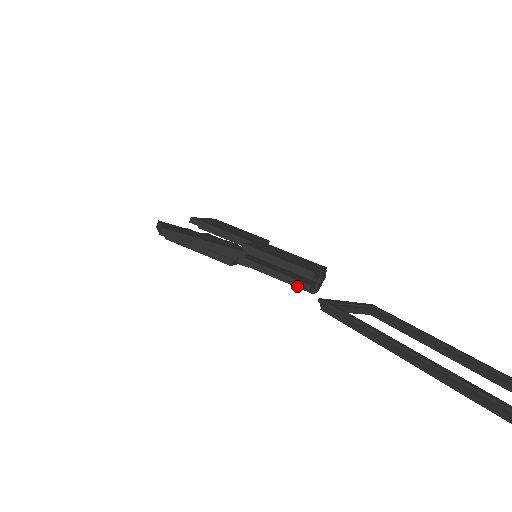
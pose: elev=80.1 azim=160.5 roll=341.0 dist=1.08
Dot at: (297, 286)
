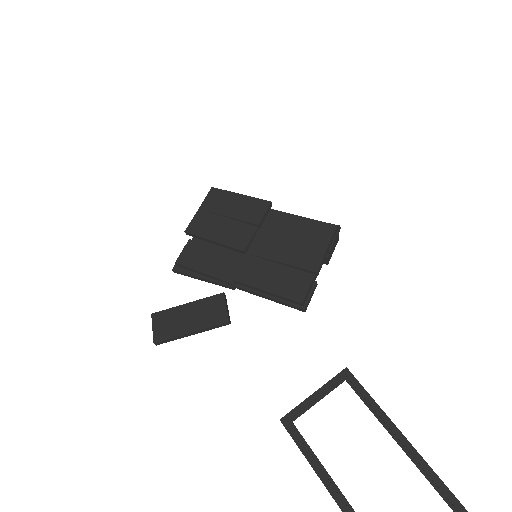
Dot at: occluded
